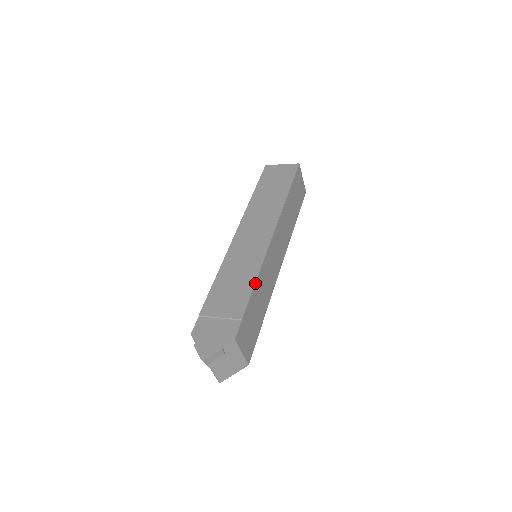
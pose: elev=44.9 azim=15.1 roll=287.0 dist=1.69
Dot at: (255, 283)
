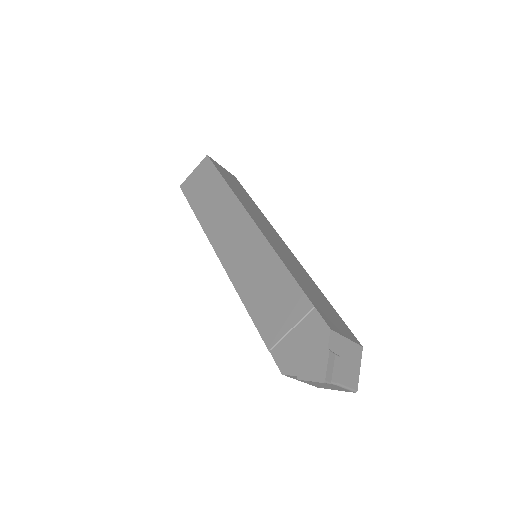
Dot at: (286, 268)
